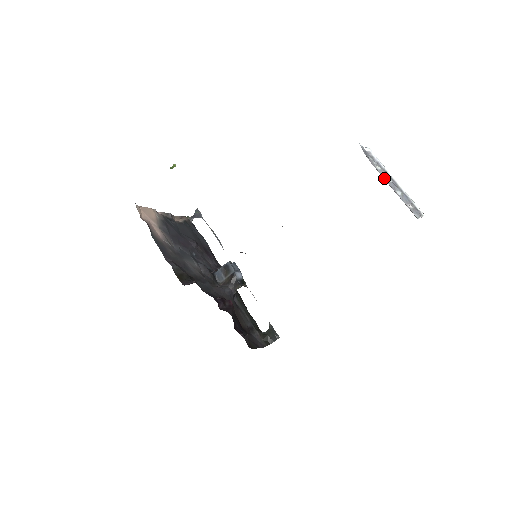
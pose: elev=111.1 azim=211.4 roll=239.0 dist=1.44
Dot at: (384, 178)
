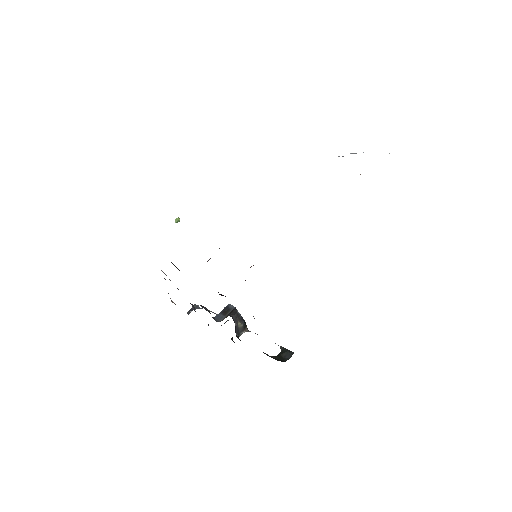
Dot at: occluded
